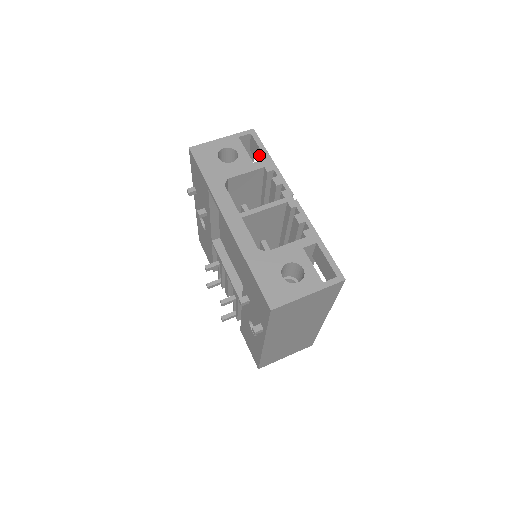
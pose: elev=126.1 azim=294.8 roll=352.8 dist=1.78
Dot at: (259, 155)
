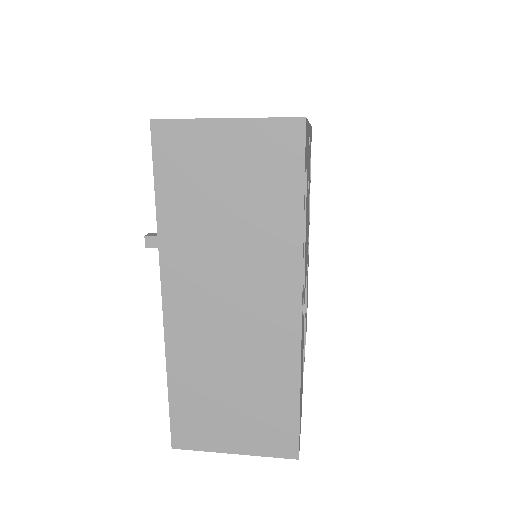
Dot at: occluded
